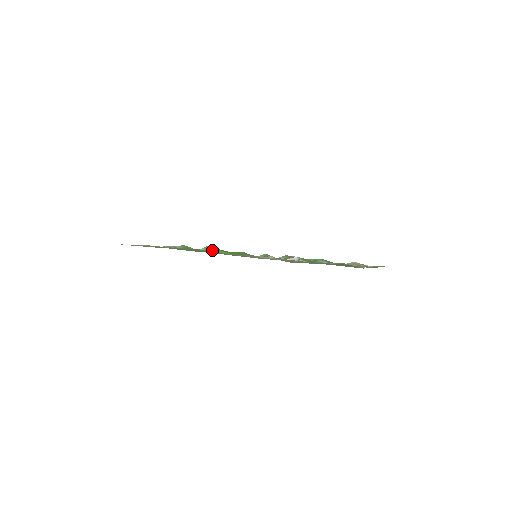
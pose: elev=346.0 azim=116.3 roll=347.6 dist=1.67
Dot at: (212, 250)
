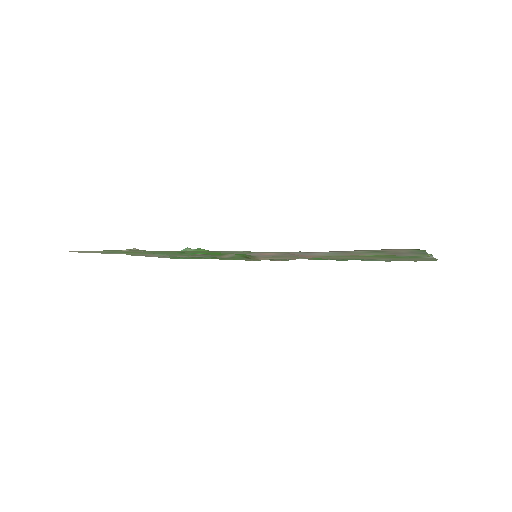
Dot at: (191, 250)
